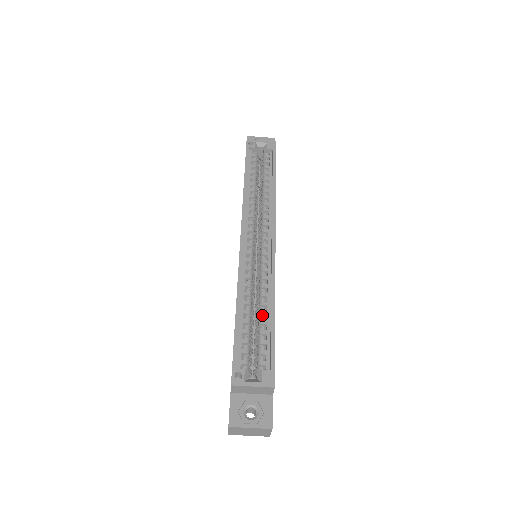
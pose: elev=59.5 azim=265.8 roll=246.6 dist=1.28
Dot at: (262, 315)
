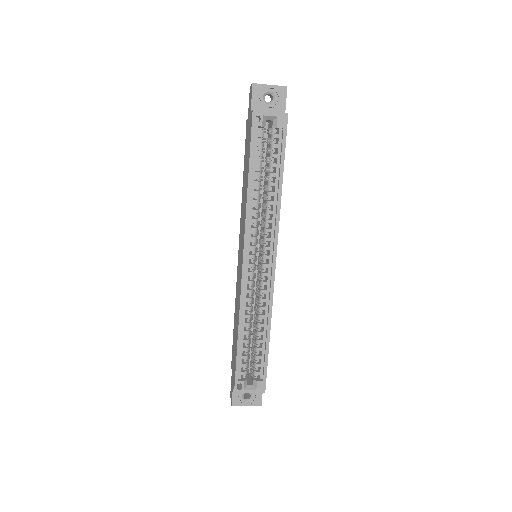
Dot at: (259, 334)
